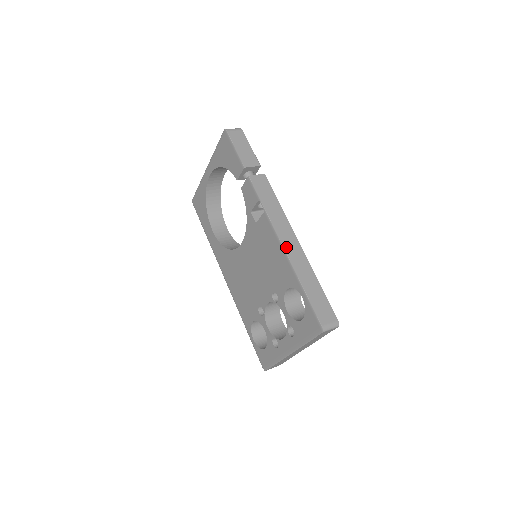
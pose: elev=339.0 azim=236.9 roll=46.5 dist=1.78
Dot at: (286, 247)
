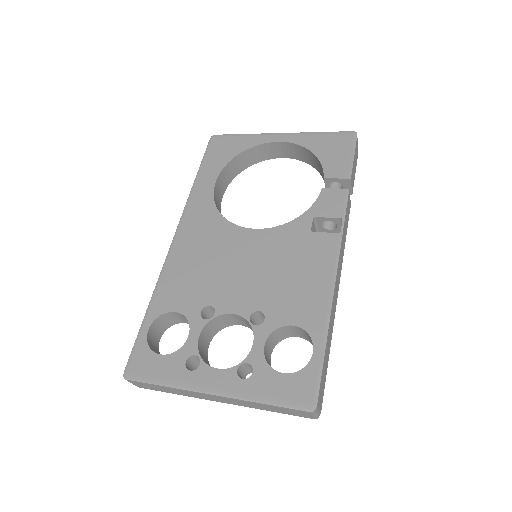
Dot at: (336, 287)
